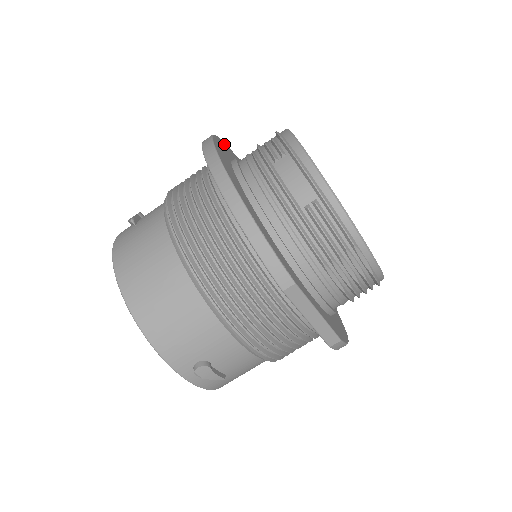
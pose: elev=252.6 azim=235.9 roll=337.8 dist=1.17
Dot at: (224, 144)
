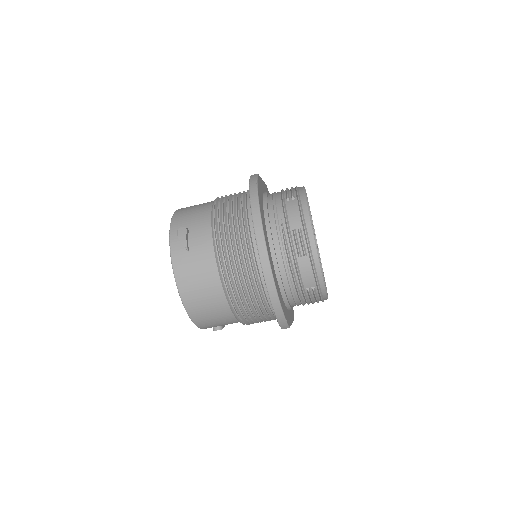
Dot at: (259, 194)
